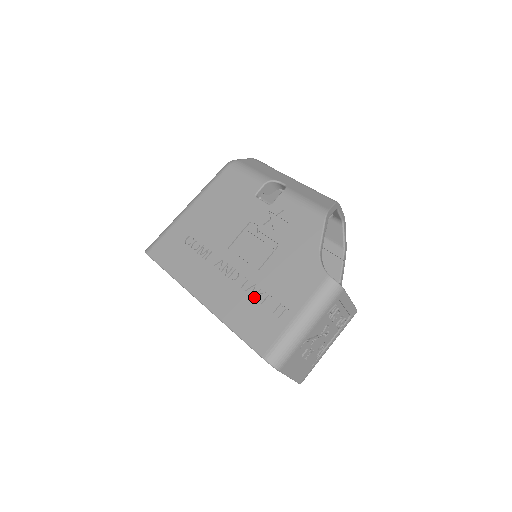
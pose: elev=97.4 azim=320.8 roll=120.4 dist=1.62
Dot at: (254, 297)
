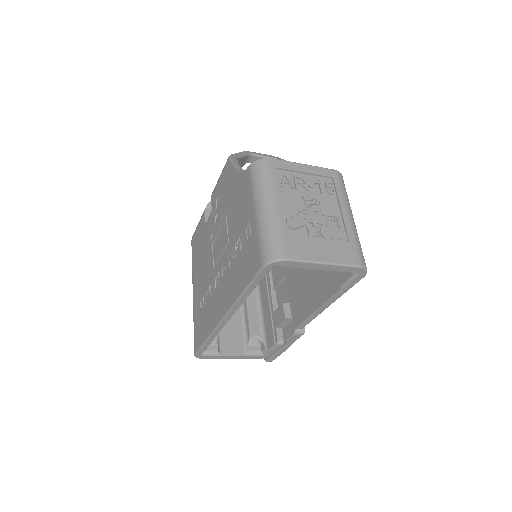
Dot at: (237, 256)
